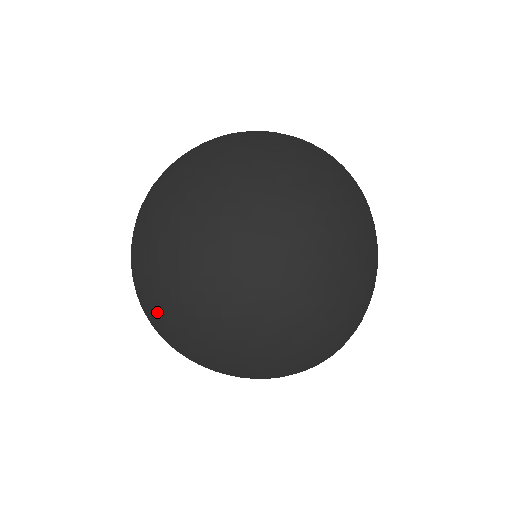
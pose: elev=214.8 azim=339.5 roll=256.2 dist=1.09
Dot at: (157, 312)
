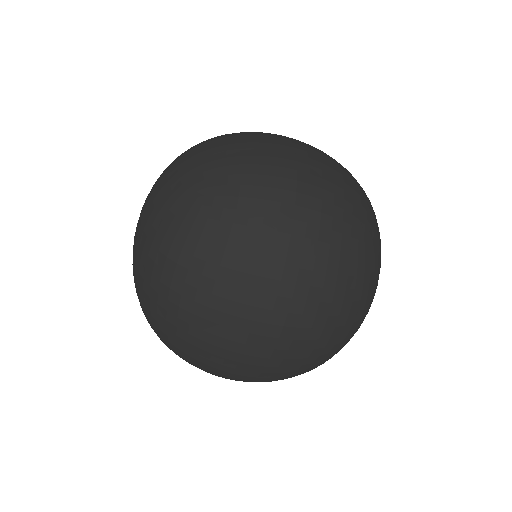
Dot at: (179, 339)
